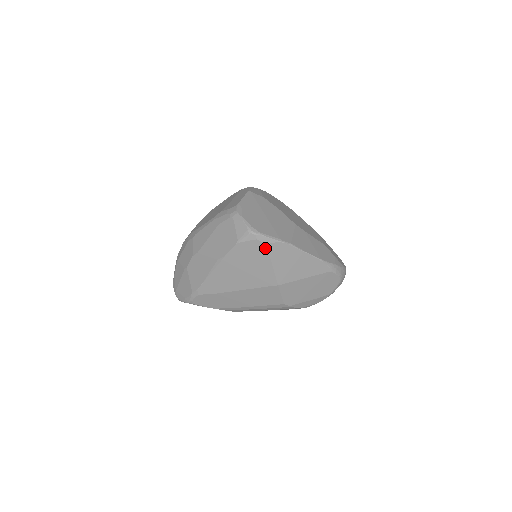
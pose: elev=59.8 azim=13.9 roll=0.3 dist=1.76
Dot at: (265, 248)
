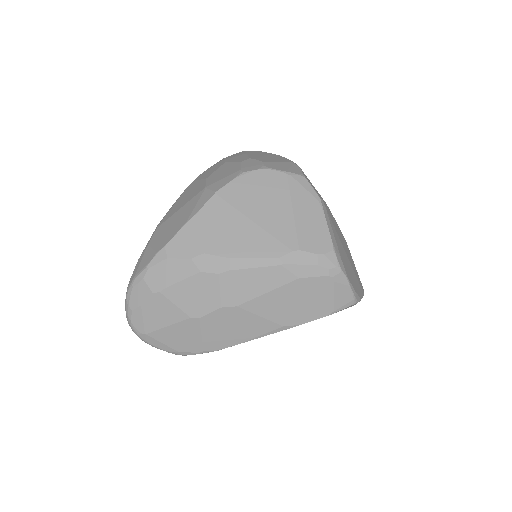
Dot at: occluded
